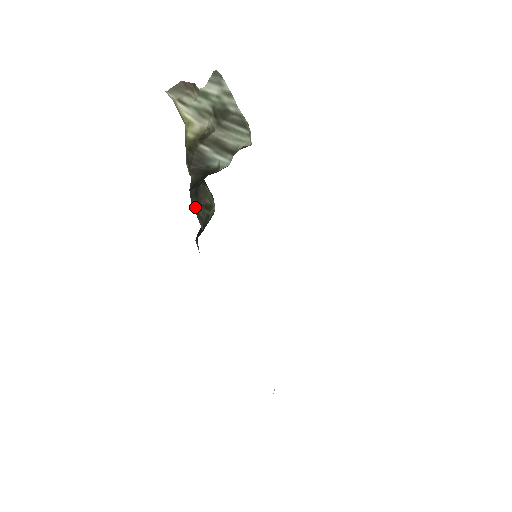
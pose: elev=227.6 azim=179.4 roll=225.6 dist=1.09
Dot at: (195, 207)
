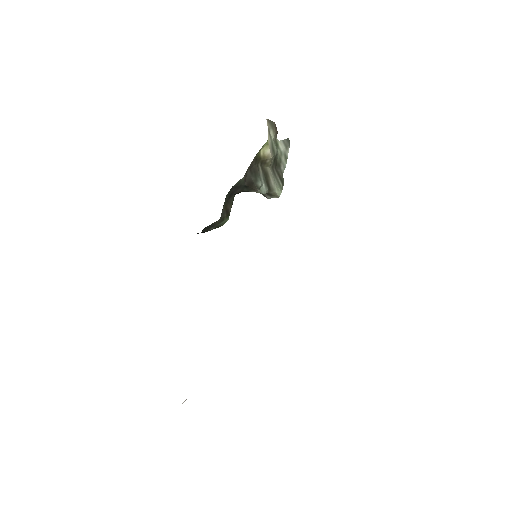
Dot at: (224, 203)
